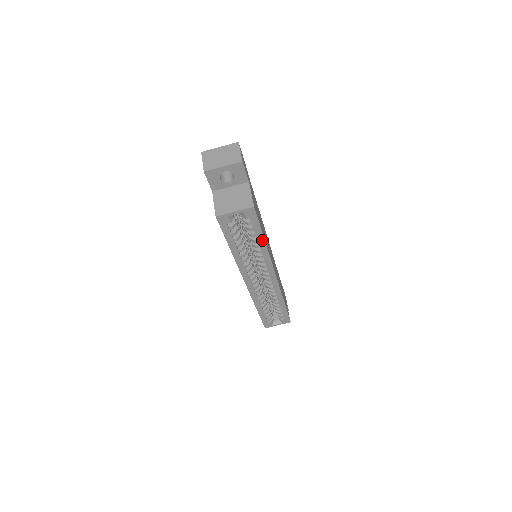
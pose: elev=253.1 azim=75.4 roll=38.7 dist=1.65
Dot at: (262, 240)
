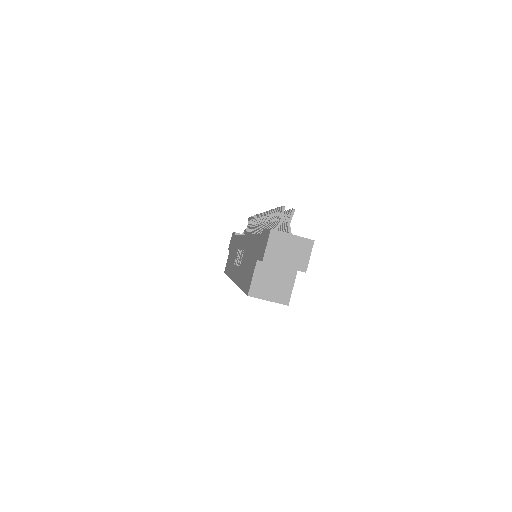
Dot at: occluded
